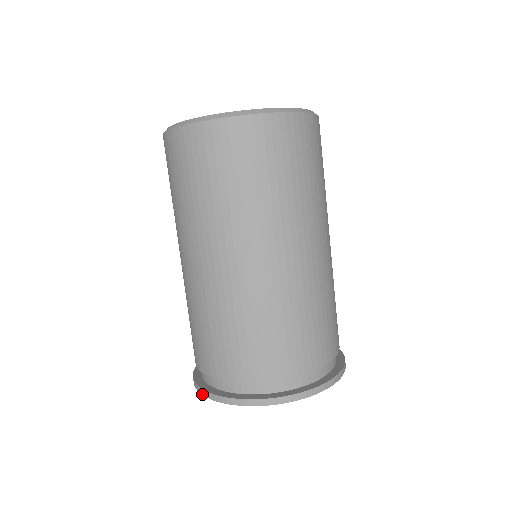
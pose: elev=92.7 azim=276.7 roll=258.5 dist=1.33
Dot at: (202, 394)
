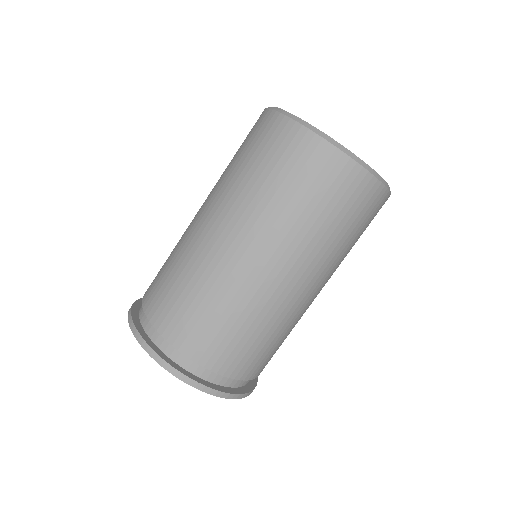
Dot at: (129, 322)
